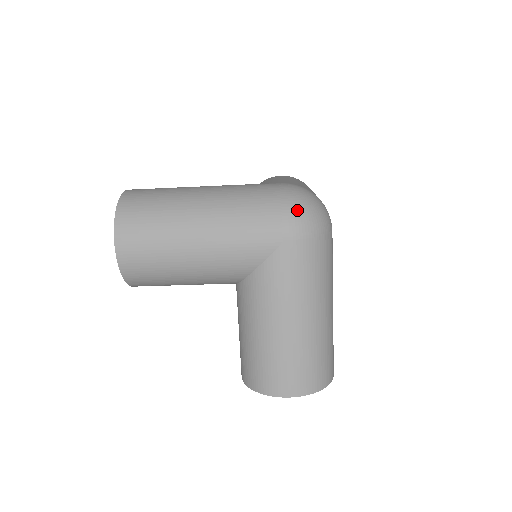
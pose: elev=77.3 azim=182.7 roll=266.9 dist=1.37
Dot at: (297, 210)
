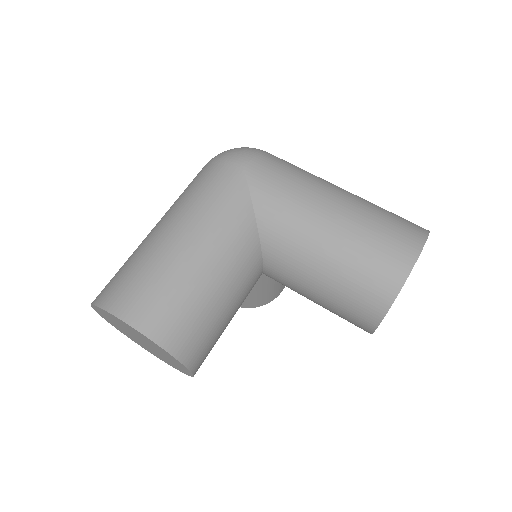
Dot at: (226, 153)
